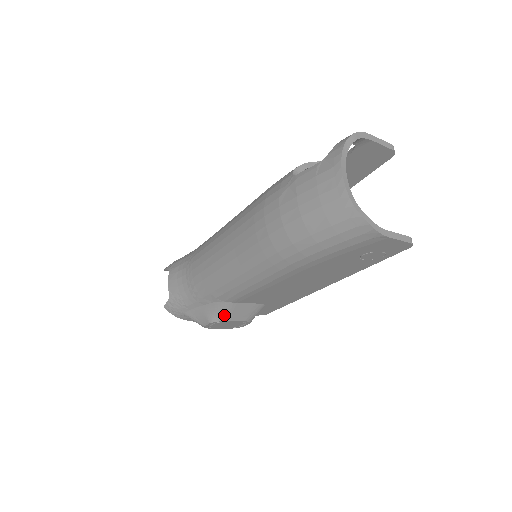
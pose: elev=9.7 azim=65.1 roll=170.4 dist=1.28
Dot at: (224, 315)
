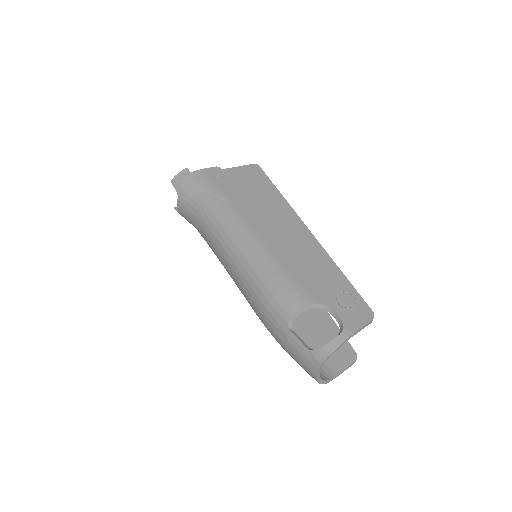
Dot at: occluded
